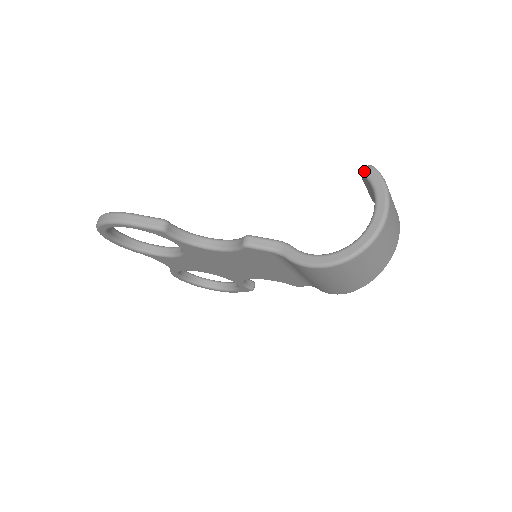
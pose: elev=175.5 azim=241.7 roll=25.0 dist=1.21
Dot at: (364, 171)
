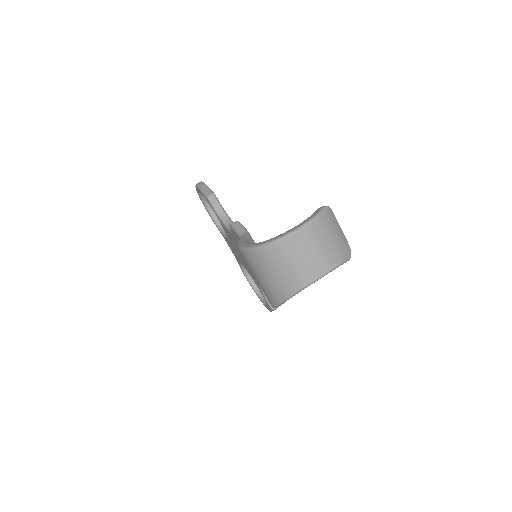
Dot at: (320, 207)
